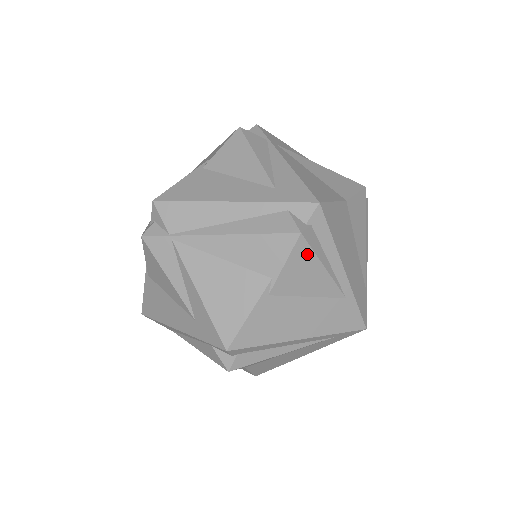
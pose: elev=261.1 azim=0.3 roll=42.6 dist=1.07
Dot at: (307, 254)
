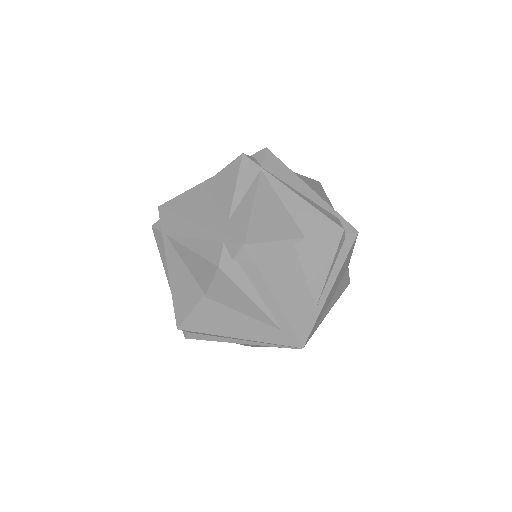
Dot at: (333, 247)
